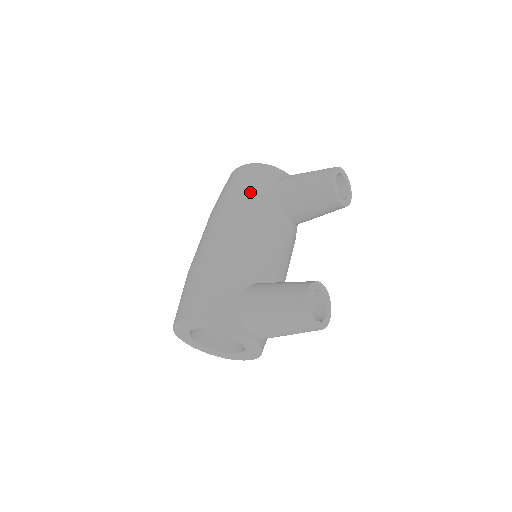
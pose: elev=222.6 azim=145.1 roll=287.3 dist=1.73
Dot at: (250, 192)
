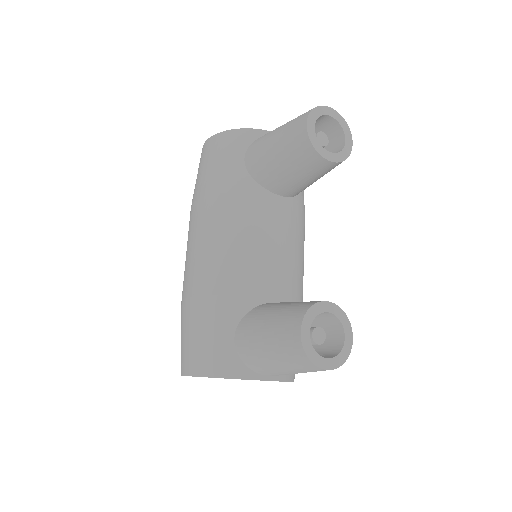
Dot at: (218, 181)
